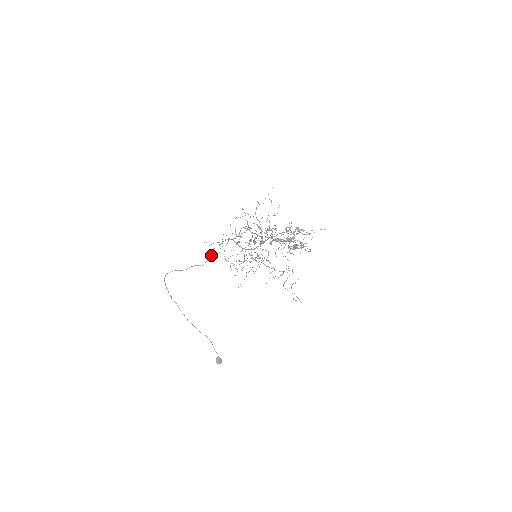
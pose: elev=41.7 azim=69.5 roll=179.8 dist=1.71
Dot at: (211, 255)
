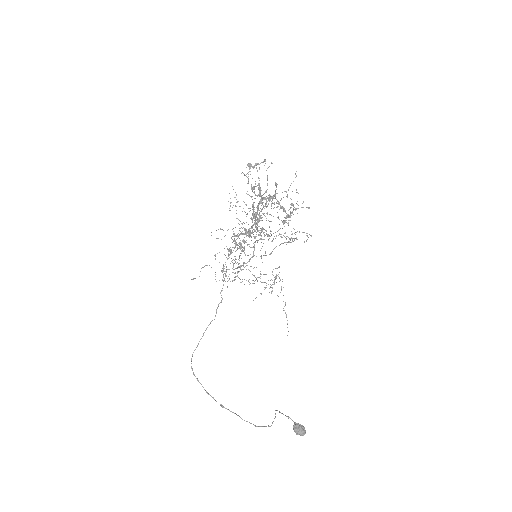
Dot at: (220, 302)
